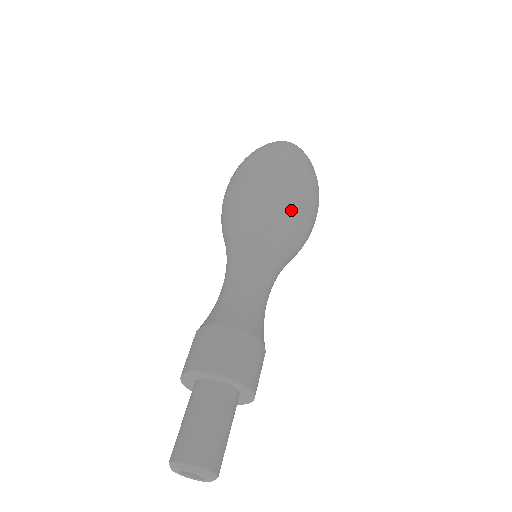
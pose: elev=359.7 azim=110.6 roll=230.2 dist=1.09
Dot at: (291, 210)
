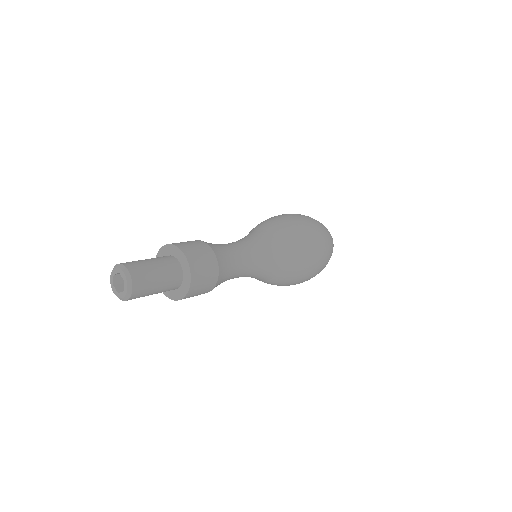
Dot at: (287, 226)
